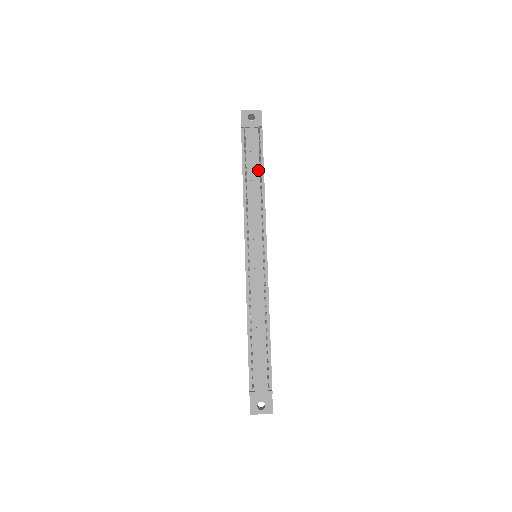
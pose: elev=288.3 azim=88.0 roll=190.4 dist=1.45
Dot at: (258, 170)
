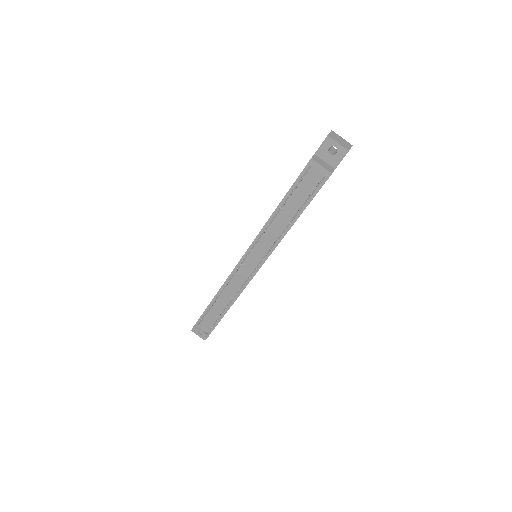
Dot at: (298, 208)
